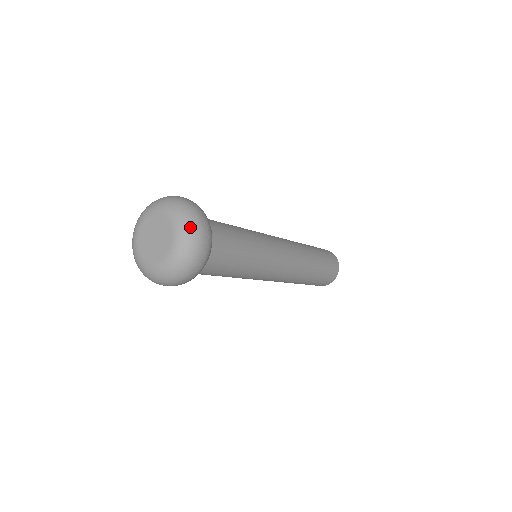
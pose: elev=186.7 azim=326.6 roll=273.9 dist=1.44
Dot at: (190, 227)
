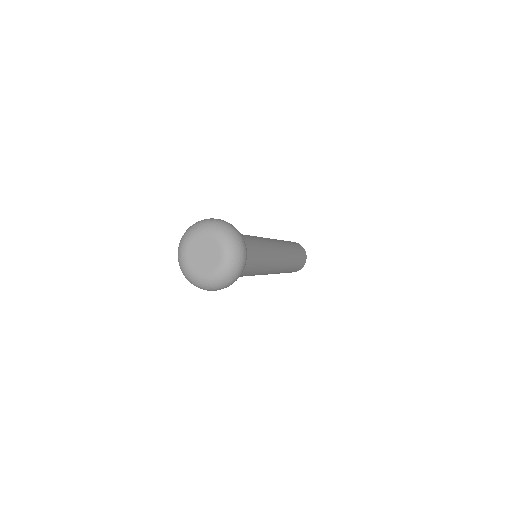
Dot at: (230, 274)
